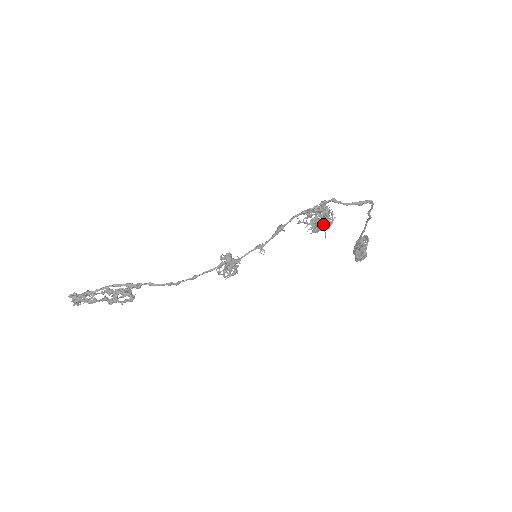
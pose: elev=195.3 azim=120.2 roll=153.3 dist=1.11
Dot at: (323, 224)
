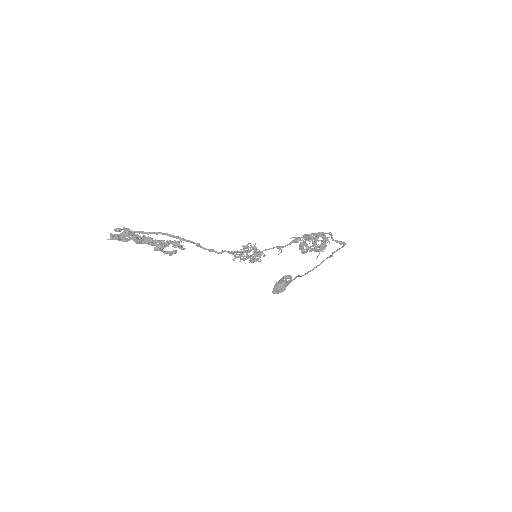
Dot at: (320, 247)
